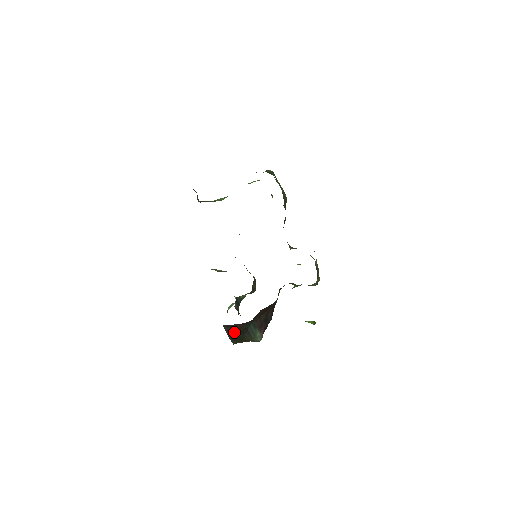
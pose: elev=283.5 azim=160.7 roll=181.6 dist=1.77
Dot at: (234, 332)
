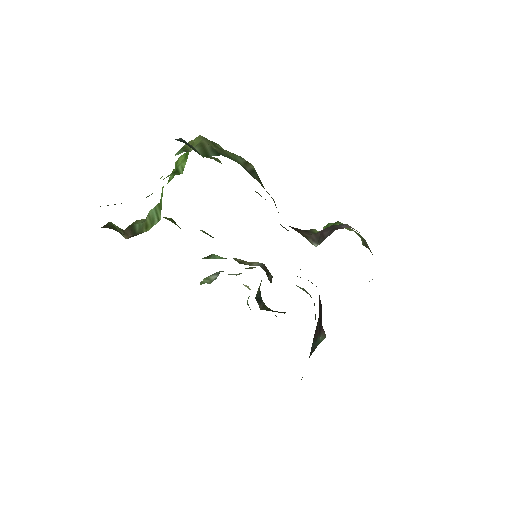
Dot at: occluded
